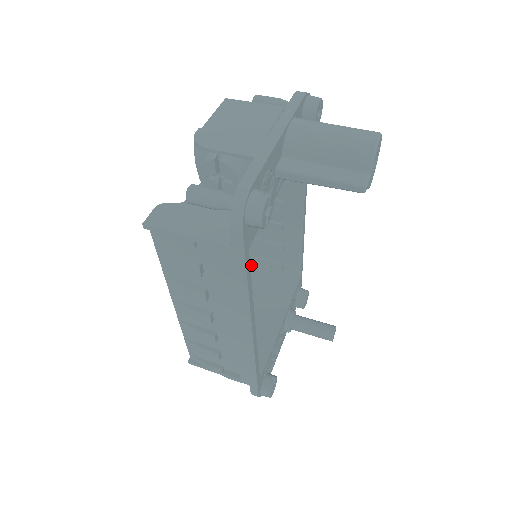
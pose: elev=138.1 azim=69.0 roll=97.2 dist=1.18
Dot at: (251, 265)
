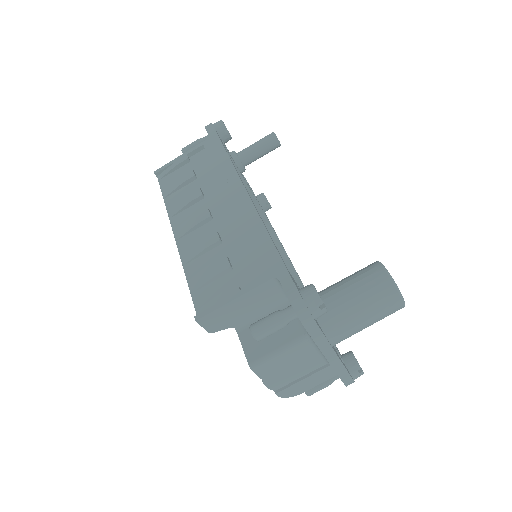
Dot at: occluded
